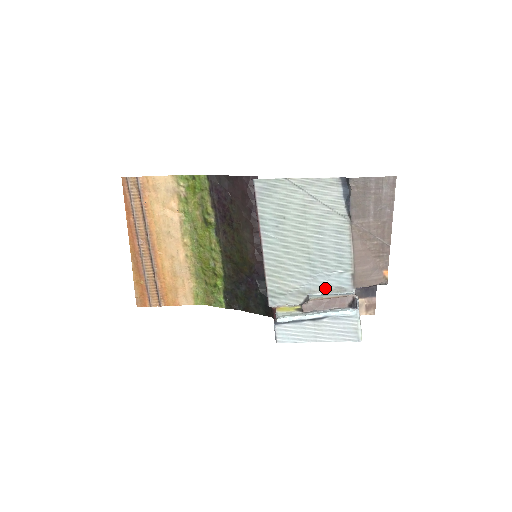
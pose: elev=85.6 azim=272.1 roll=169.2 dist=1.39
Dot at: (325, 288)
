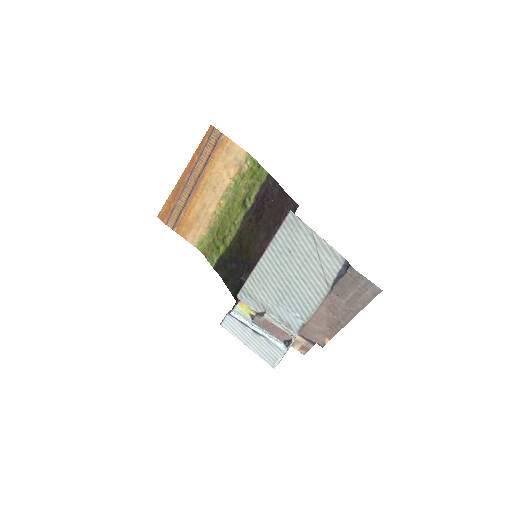
Dot at: (280, 317)
